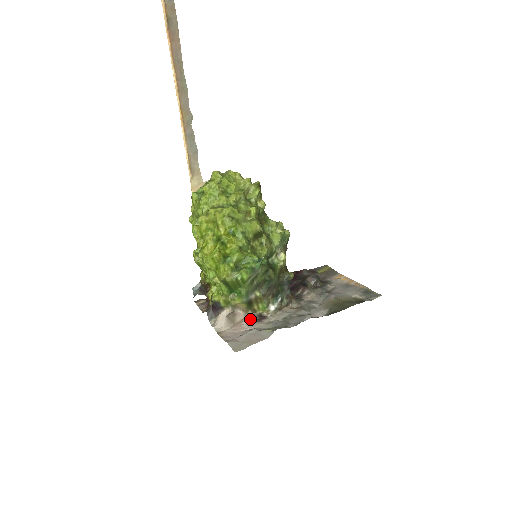
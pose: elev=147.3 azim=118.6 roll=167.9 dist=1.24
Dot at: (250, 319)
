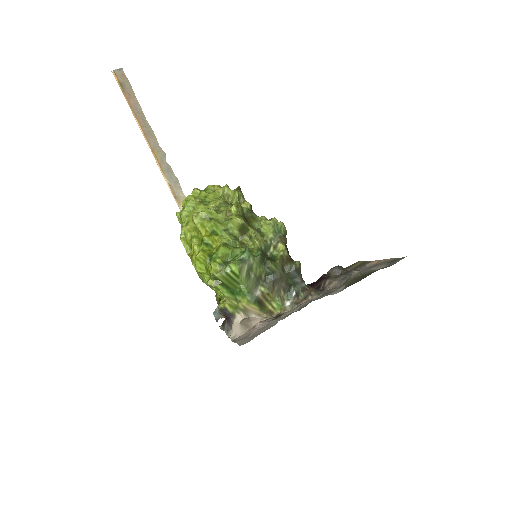
Dot at: (266, 320)
